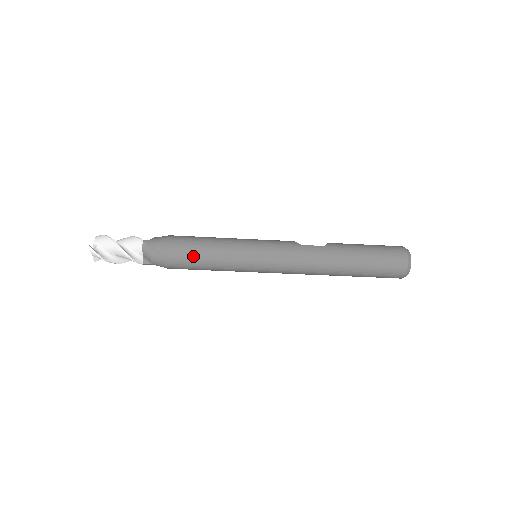
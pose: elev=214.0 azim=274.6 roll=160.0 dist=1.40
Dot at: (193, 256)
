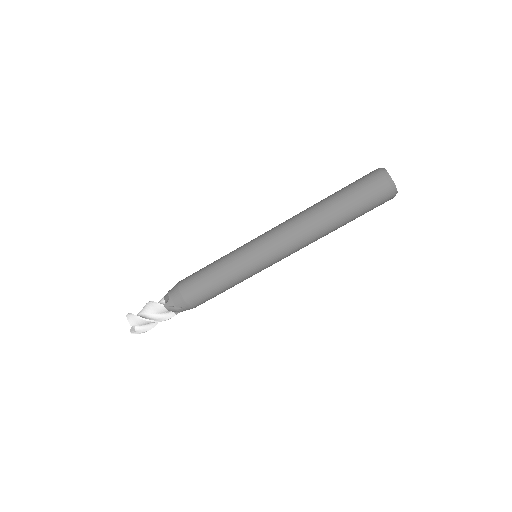
Dot at: (198, 271)
